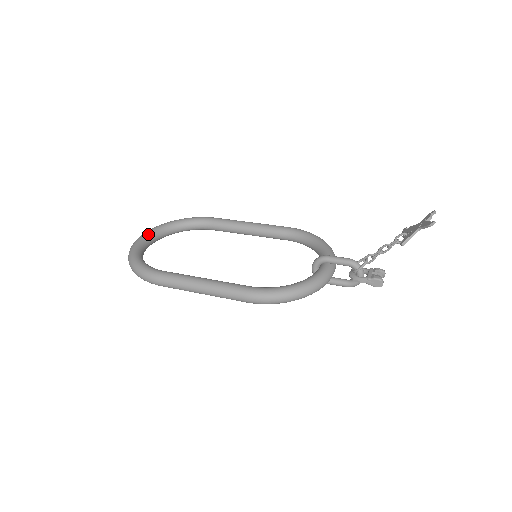
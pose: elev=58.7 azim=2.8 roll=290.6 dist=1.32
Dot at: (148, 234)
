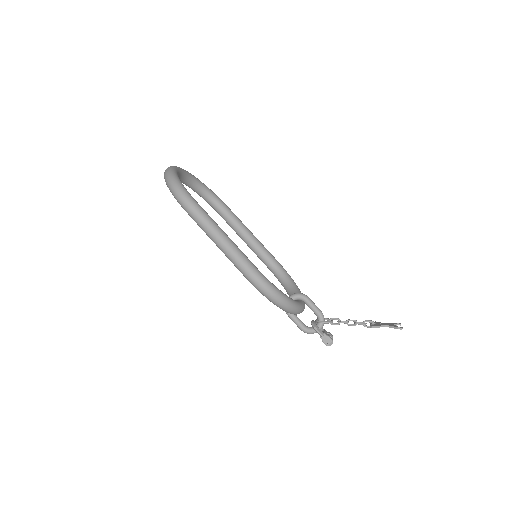
Dot at: (184, 171)
